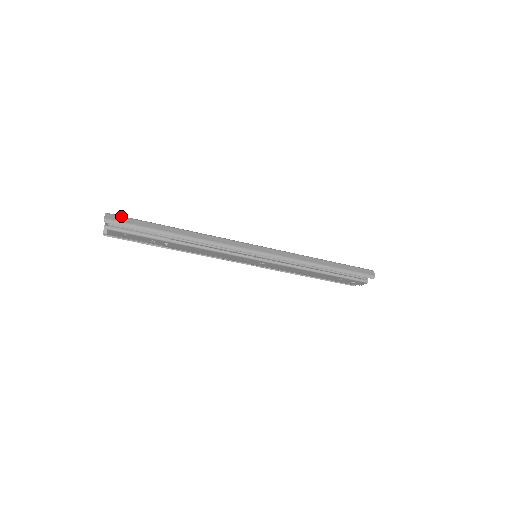
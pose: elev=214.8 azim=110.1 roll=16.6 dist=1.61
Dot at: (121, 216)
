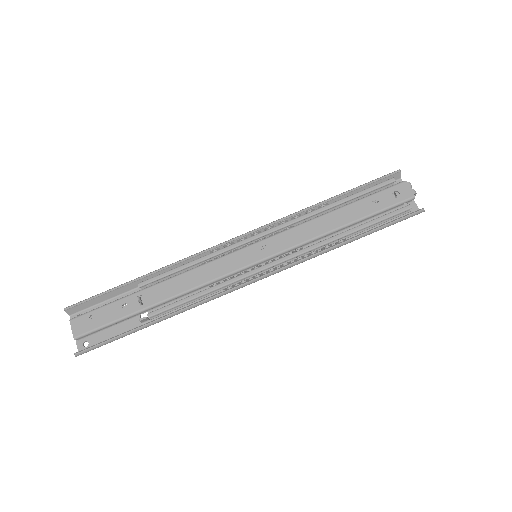
Dot at: (86, 308)
